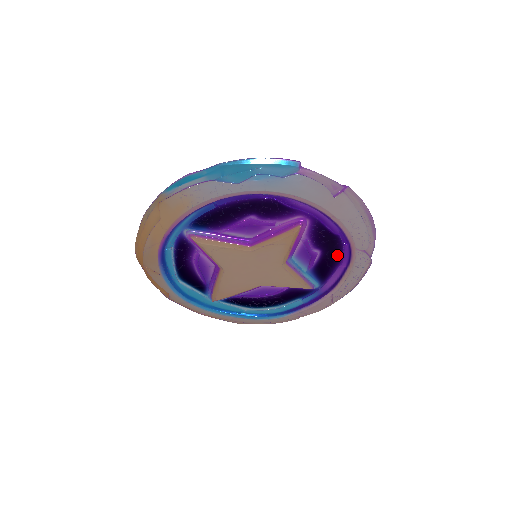
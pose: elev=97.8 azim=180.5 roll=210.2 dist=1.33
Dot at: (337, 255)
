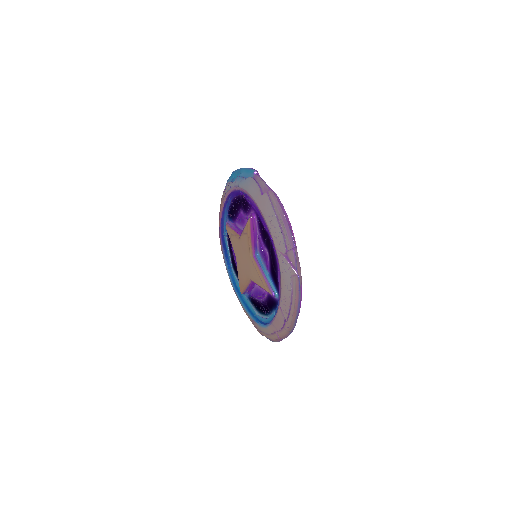
Dot at: (274, 257)
